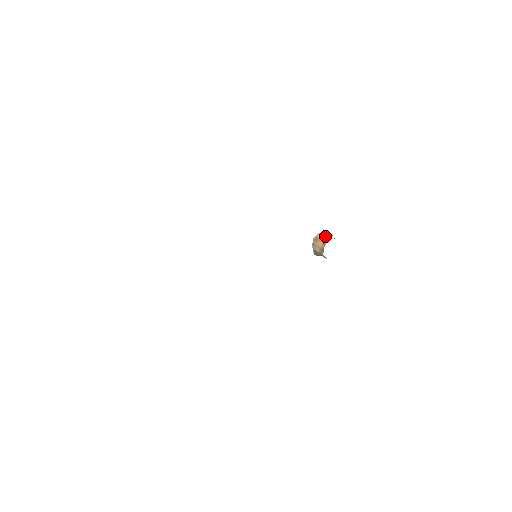
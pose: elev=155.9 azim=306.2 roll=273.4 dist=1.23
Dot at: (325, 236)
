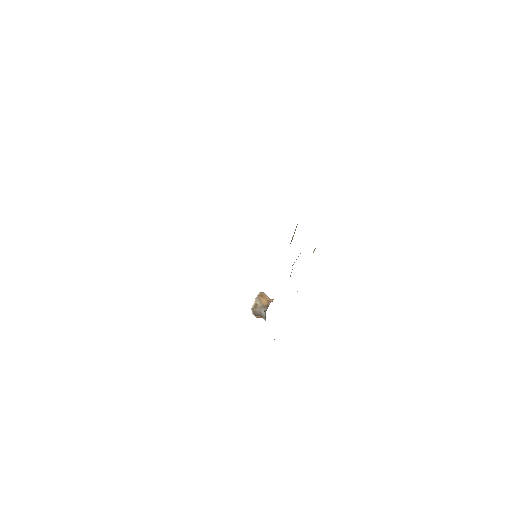
Dot at: occluded
